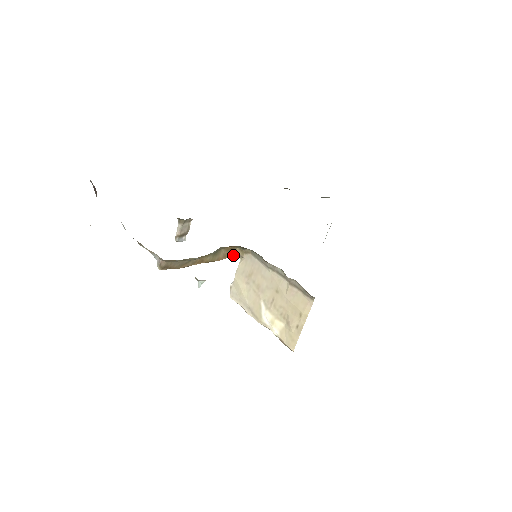
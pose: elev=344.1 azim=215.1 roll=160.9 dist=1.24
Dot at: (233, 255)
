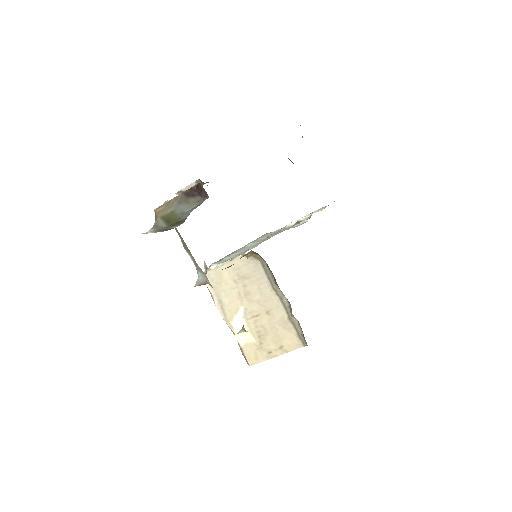
Dot at: (243, 255)
